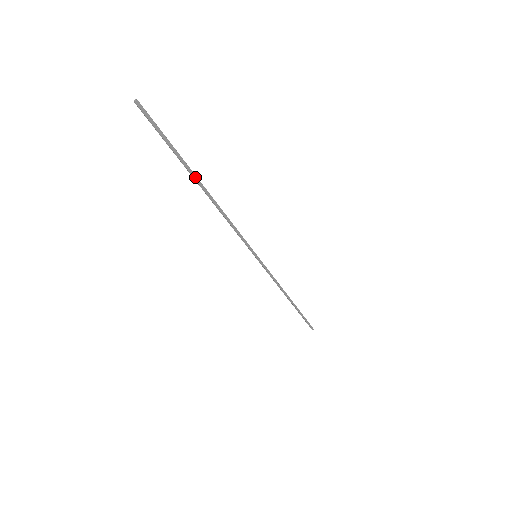
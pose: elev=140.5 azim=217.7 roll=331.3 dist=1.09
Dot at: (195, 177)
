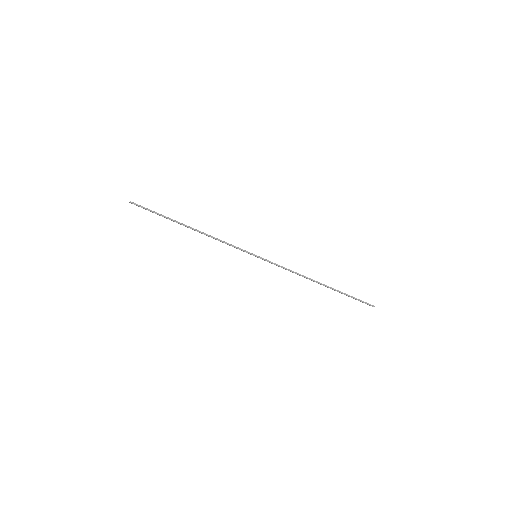
Dot at: (179, 223)
